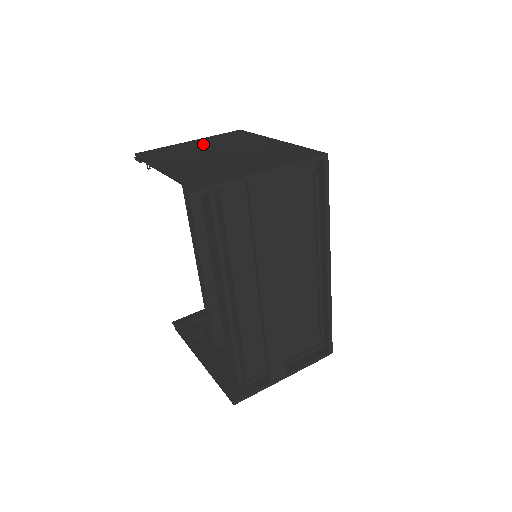
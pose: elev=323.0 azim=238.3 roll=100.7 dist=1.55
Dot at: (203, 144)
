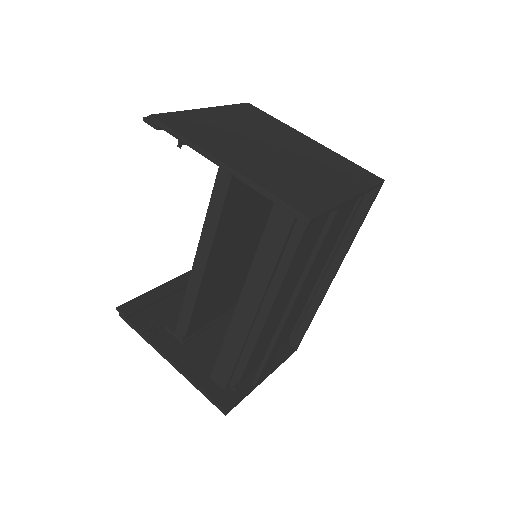
Dot at: (229, 121)
